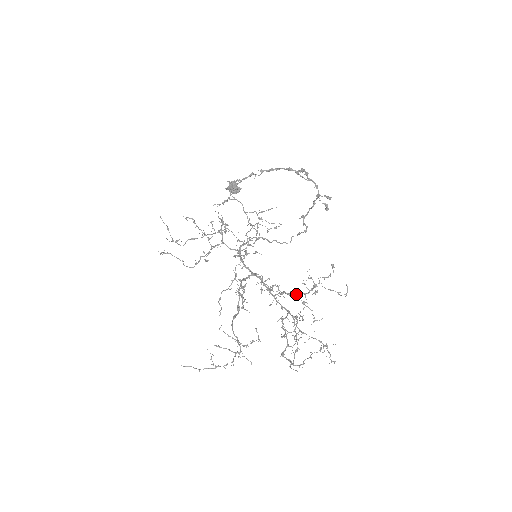
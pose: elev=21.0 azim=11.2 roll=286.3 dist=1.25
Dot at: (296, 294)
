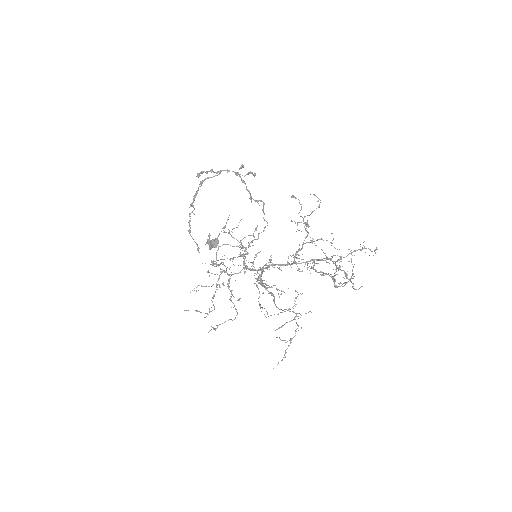
Dot at: (302, 244)
